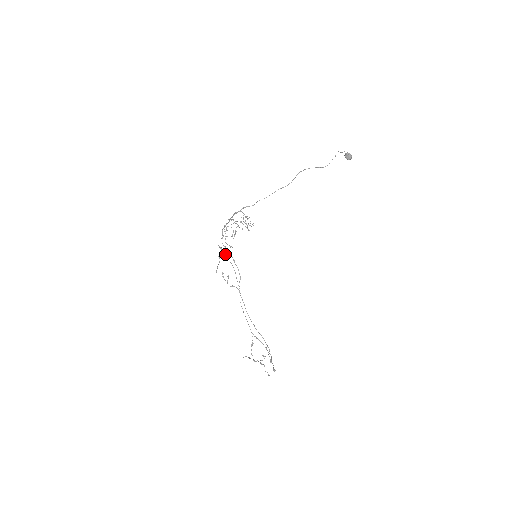
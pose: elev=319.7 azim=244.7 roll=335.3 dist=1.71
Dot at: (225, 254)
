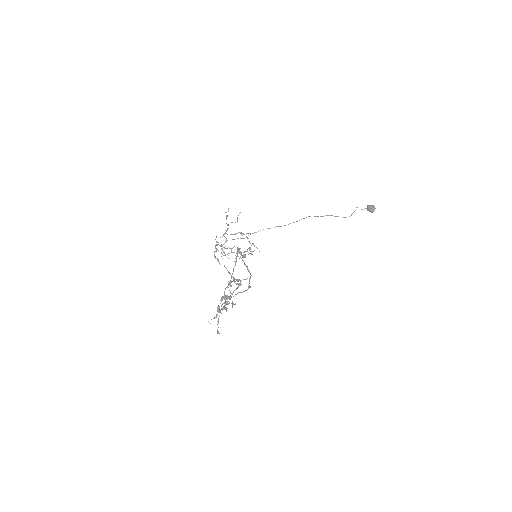
Dot at: occluded
